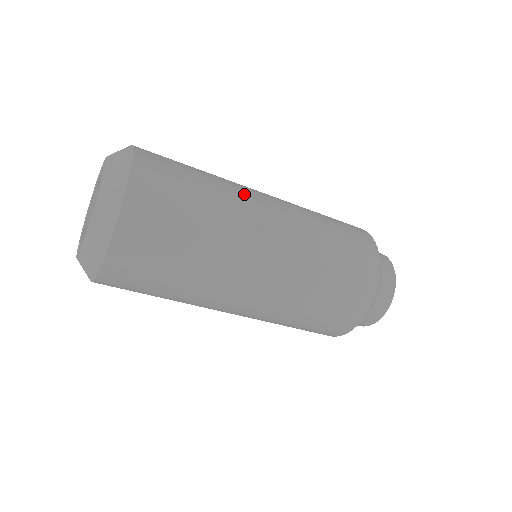
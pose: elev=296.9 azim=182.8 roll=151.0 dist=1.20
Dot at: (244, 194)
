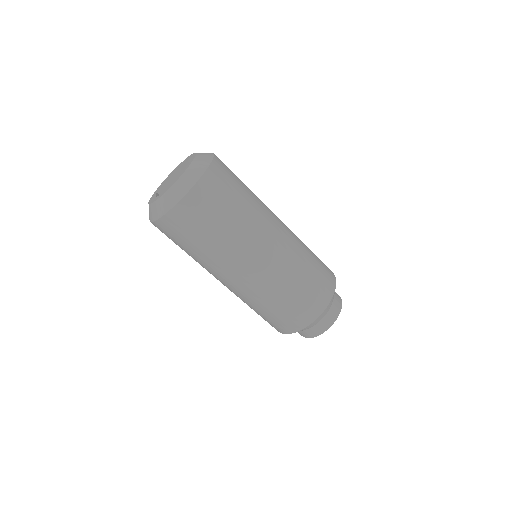
Dot at: (255, 235)
